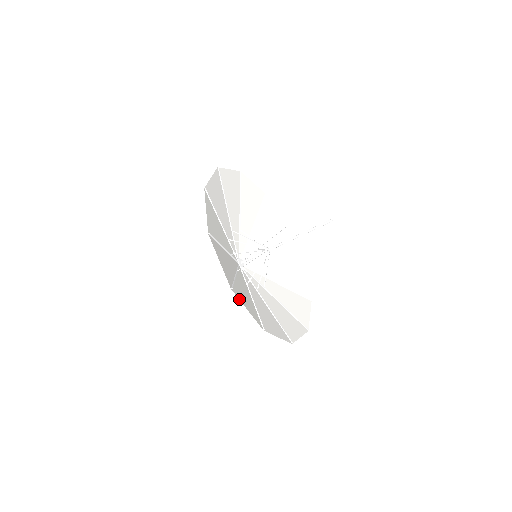
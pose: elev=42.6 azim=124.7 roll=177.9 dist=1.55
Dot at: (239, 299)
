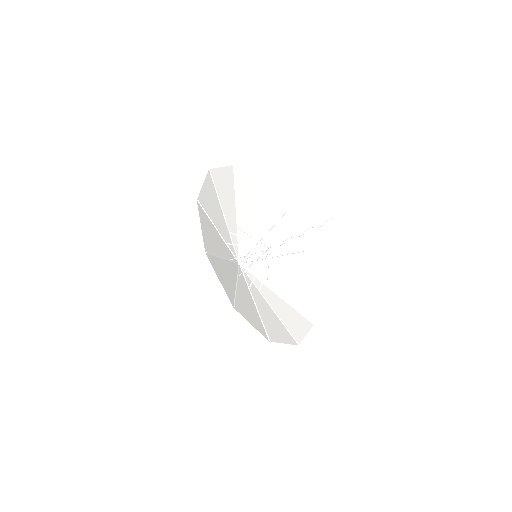
Dot at: (212, 266)
